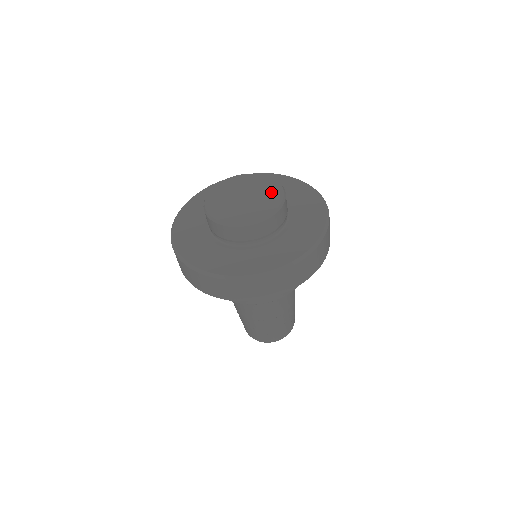
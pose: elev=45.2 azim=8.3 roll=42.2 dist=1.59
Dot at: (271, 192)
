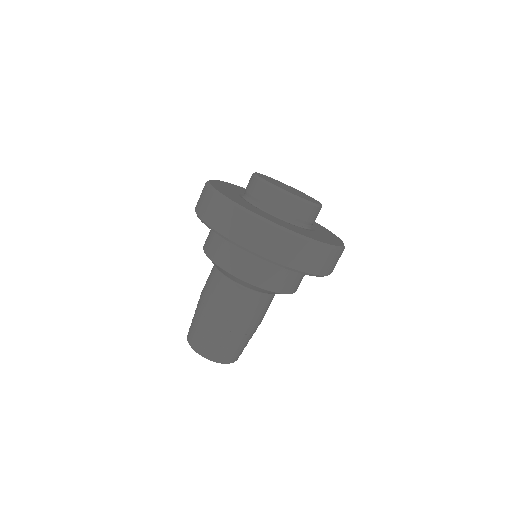
Dot at: (309, 197)
